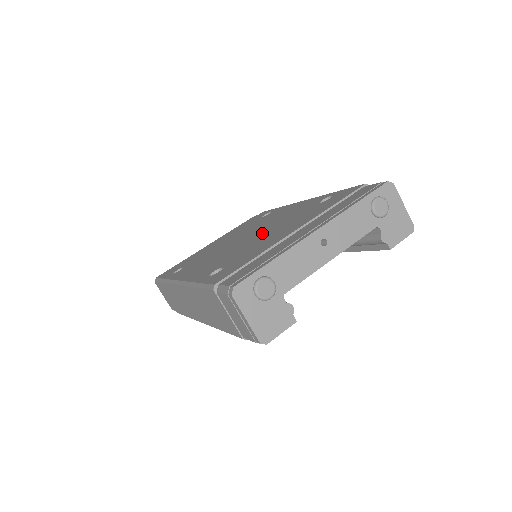
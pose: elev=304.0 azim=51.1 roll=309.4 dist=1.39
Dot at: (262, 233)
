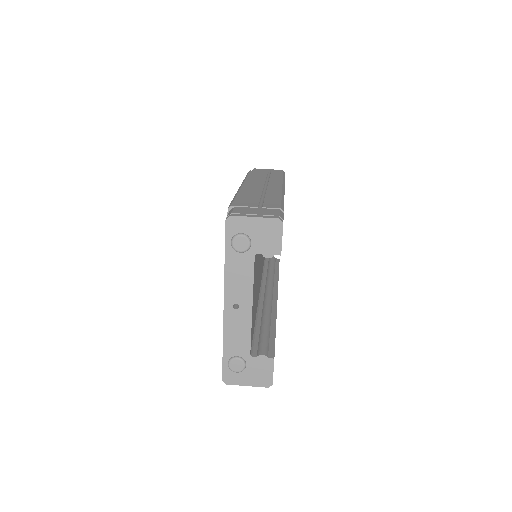
Dot at: occluded
